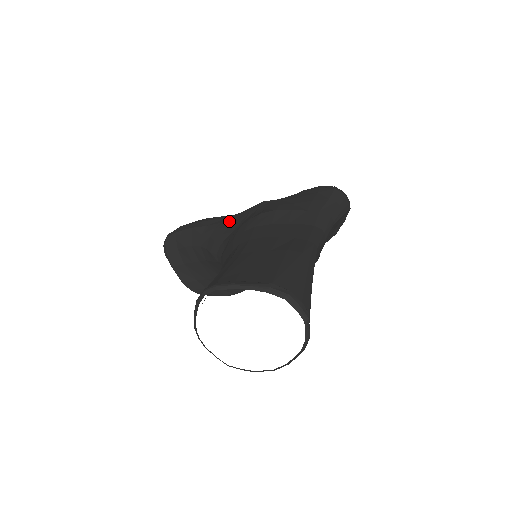
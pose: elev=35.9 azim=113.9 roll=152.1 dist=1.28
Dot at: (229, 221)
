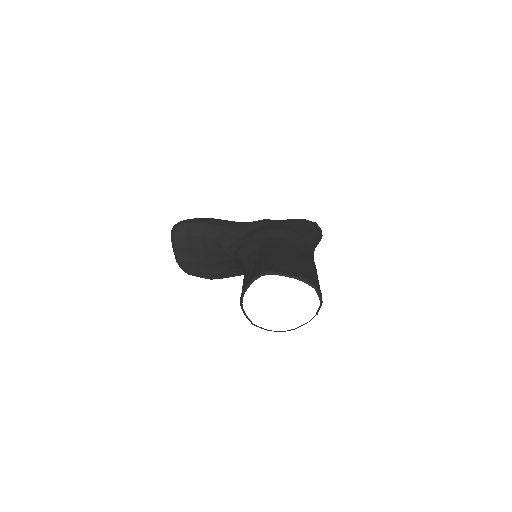
Dot at: (239, 226)
